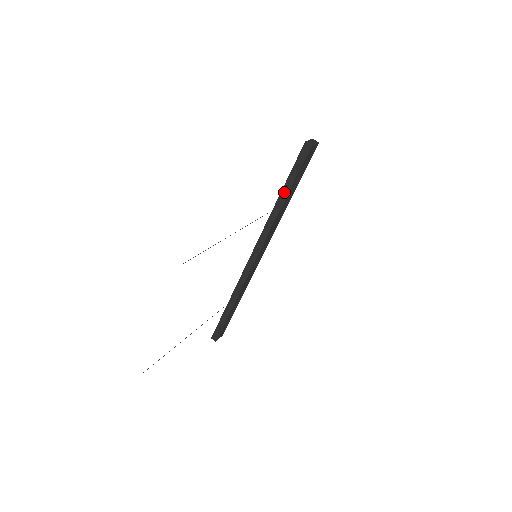
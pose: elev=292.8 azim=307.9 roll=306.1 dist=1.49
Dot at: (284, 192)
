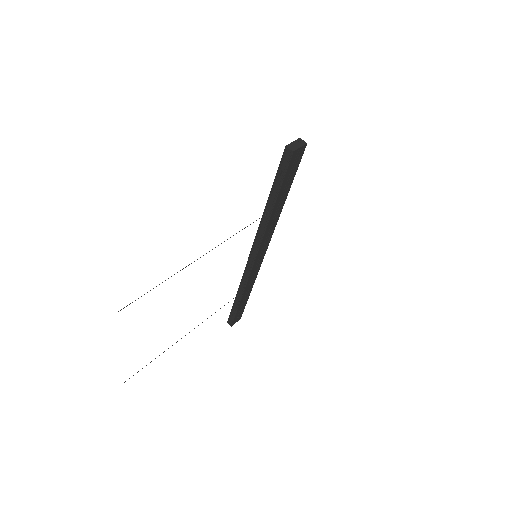
Dot at: (271, 198)
